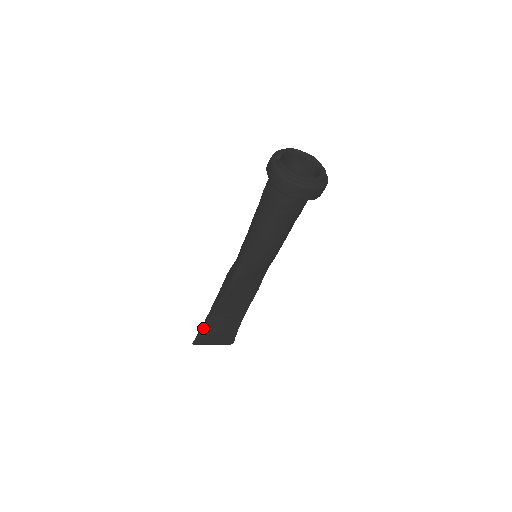
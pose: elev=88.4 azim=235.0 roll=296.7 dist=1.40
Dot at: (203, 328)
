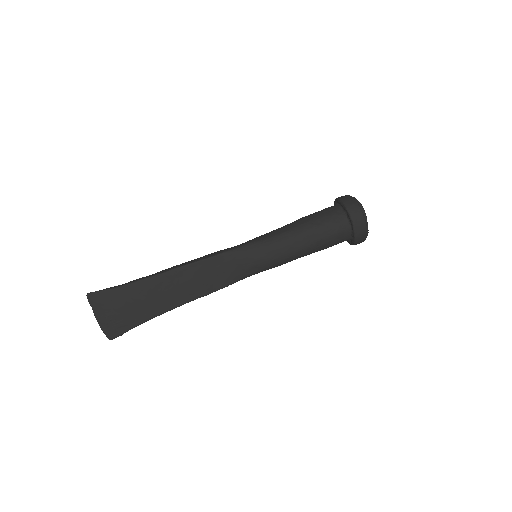
Dot at: (126, 283)
